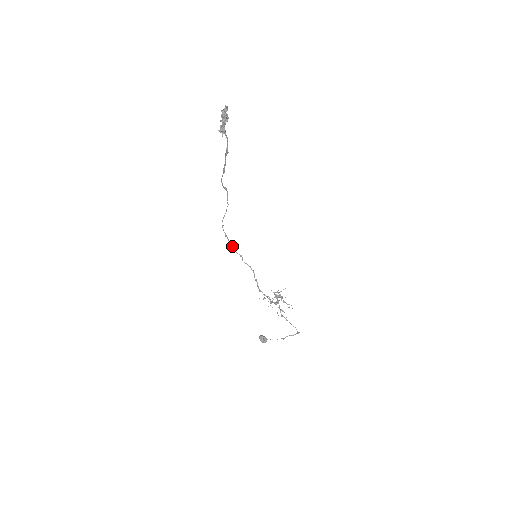
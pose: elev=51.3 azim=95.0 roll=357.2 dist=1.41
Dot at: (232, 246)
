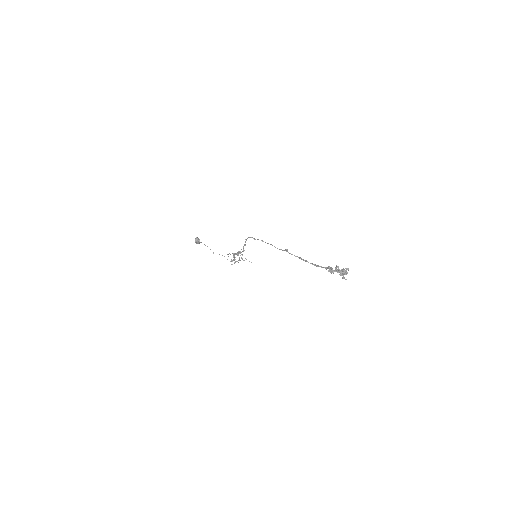
Dot at: occluded
